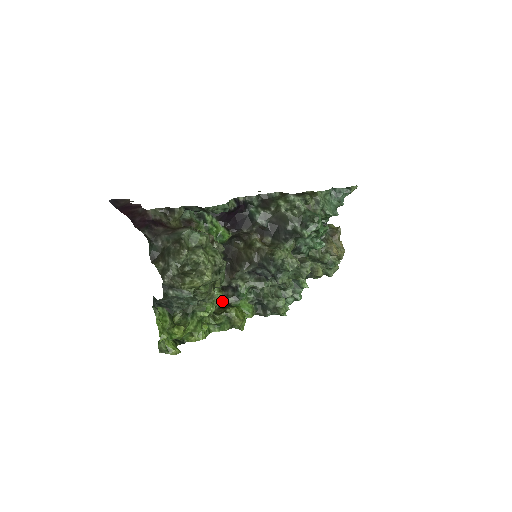
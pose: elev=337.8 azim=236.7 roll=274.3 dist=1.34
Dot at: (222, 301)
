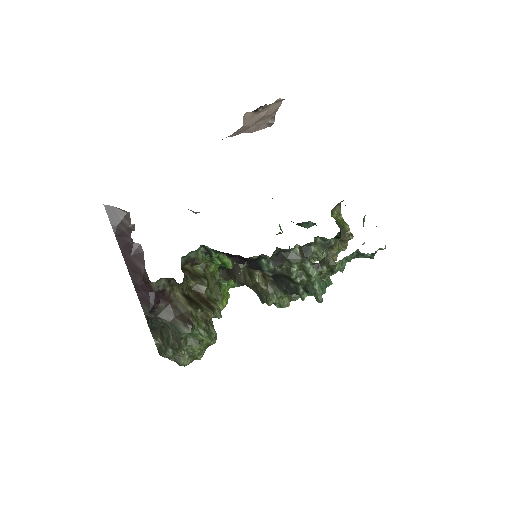
Dot at: occluded
